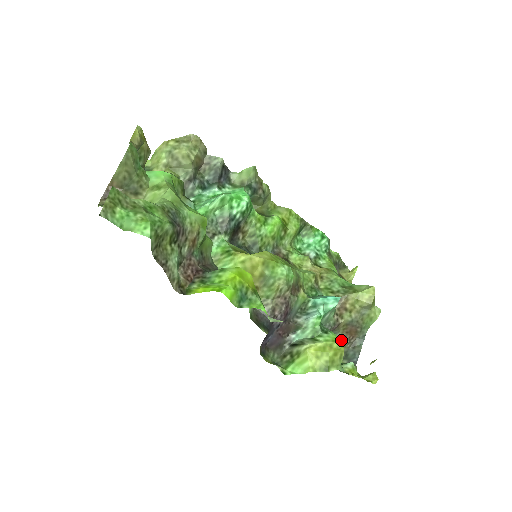
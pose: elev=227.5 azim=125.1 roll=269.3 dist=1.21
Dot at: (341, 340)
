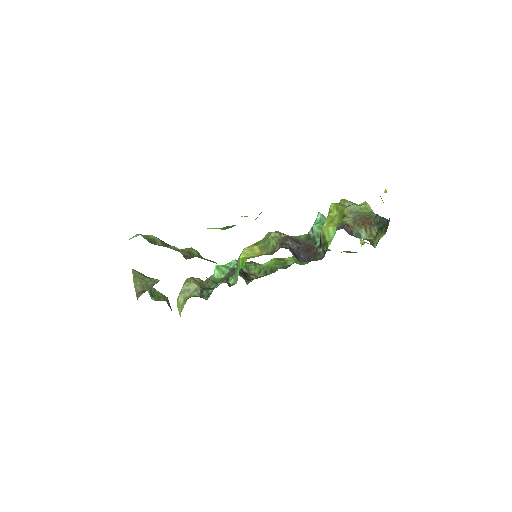
Dot at: (367, 231)
